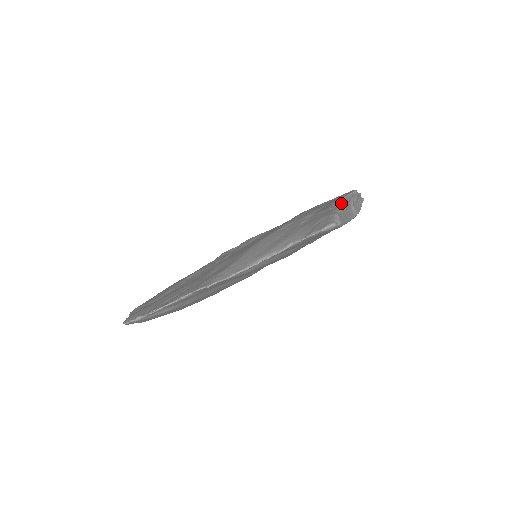
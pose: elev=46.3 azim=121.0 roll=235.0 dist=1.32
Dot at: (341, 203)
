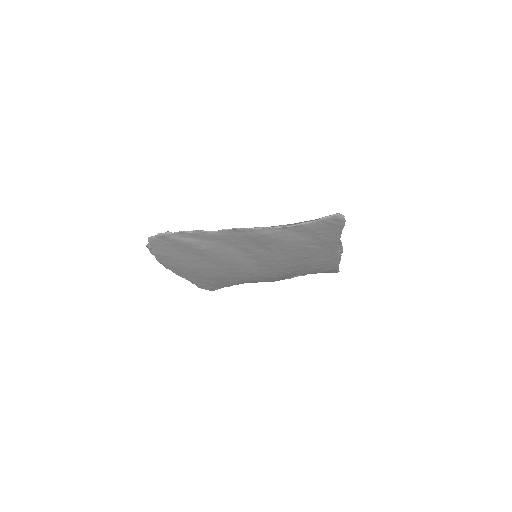
Dot at: occluded
